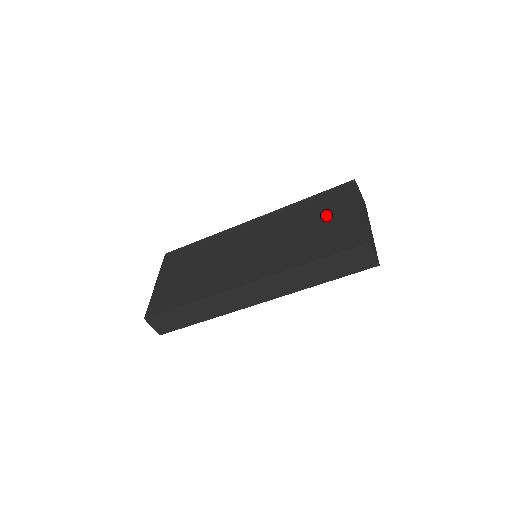
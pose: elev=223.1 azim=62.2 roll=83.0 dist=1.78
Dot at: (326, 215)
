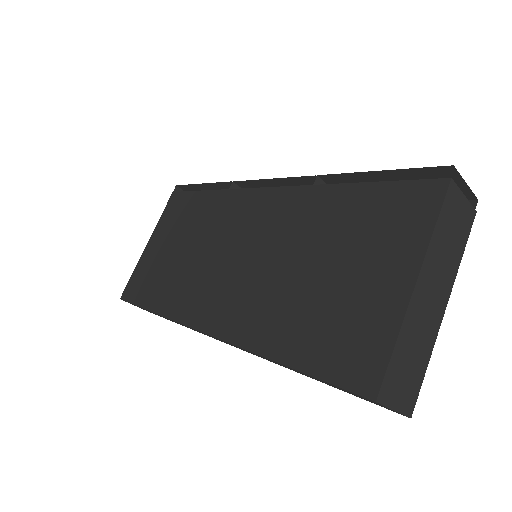
Dot at: (354, 250)
